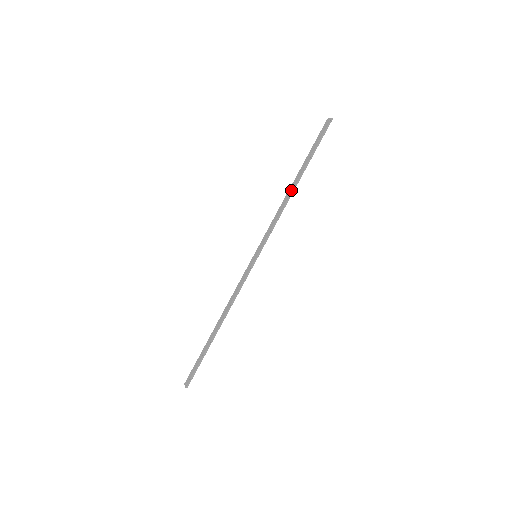
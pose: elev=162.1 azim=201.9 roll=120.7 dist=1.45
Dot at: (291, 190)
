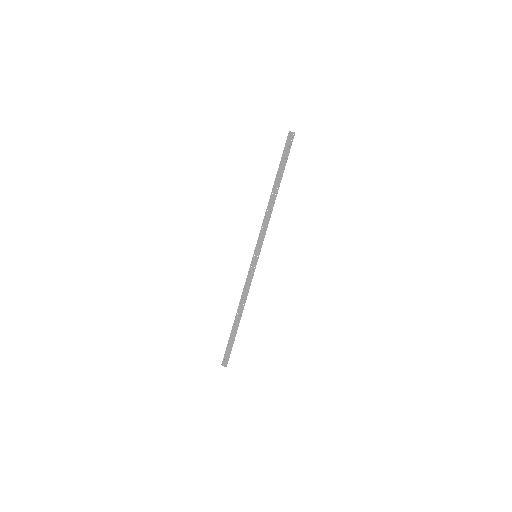
Dot at: (274, 198)
